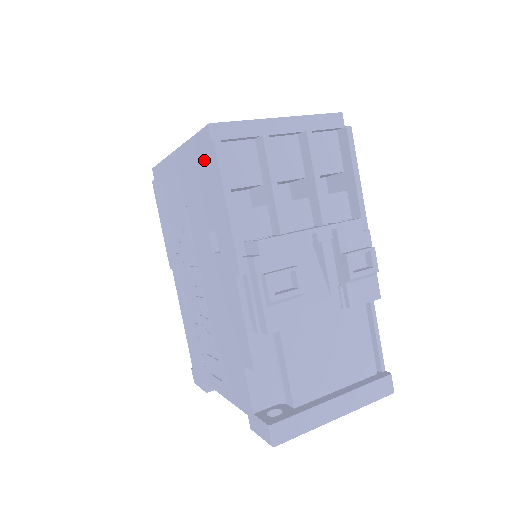
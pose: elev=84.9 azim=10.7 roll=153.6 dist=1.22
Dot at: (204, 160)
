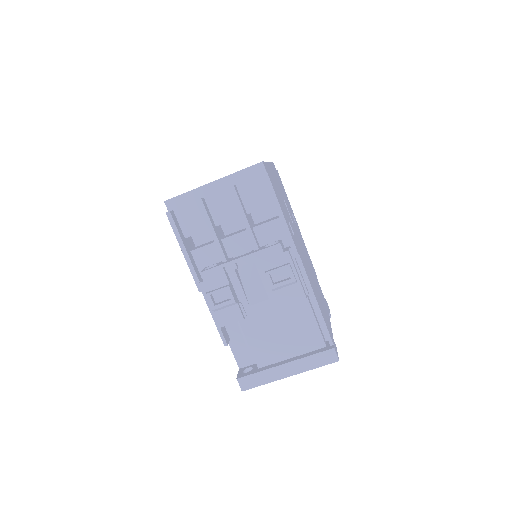
Dot at: occluded
